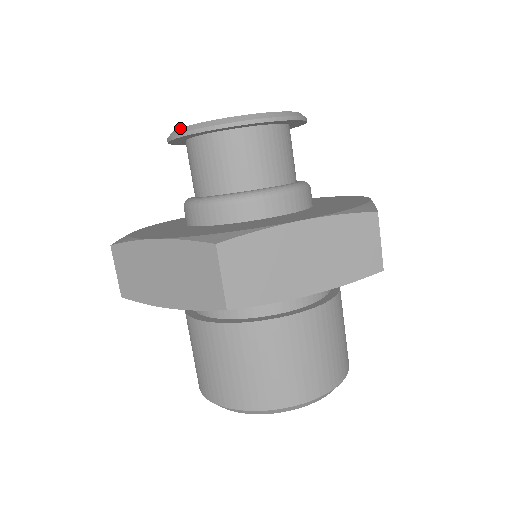
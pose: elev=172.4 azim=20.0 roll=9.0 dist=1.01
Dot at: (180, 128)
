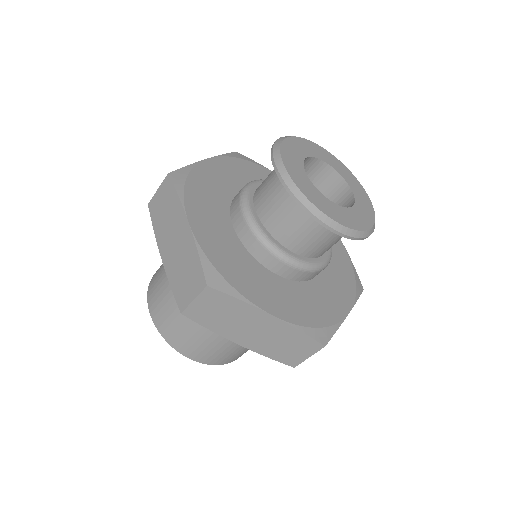
Dot at: (282, 161)
